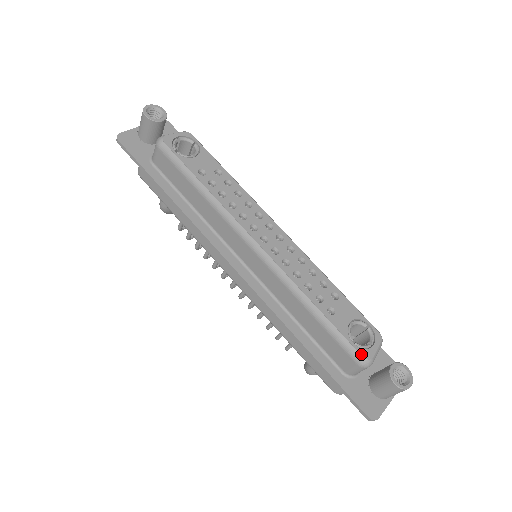
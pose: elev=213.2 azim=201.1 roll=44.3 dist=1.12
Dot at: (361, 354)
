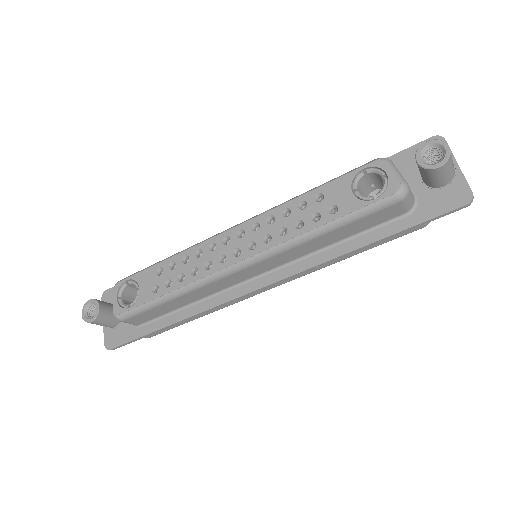
Dot at: (390, 195)
